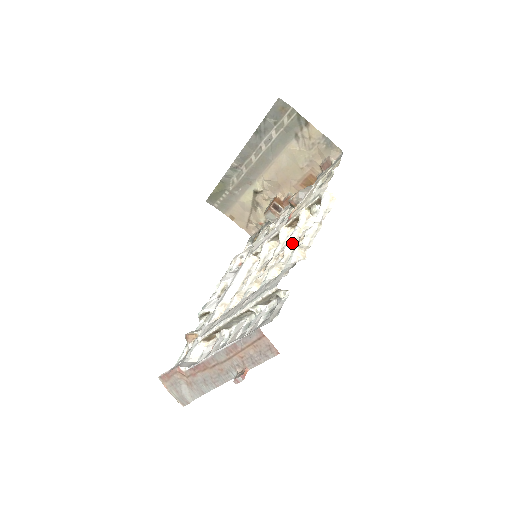
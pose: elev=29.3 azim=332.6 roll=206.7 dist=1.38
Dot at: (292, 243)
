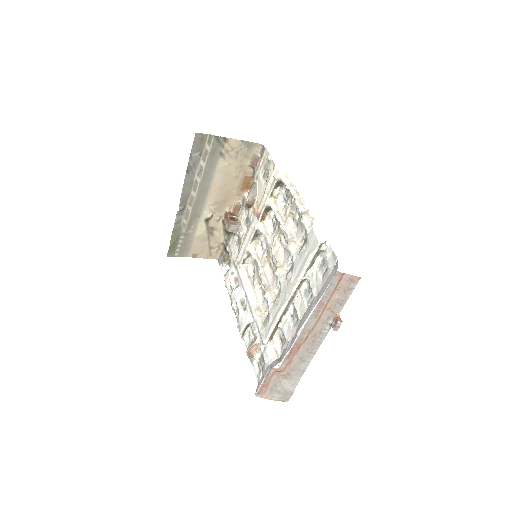
Dot at: (283, 223)
